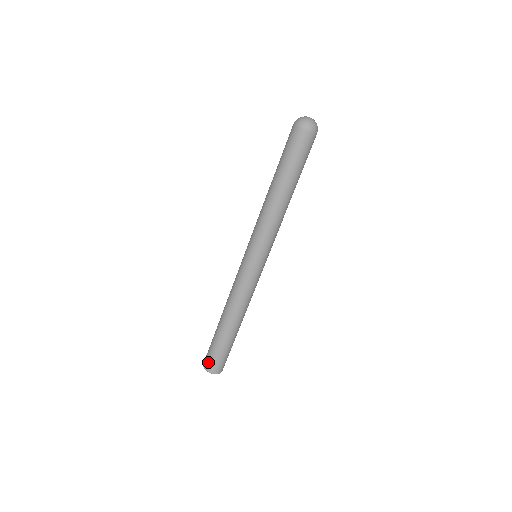
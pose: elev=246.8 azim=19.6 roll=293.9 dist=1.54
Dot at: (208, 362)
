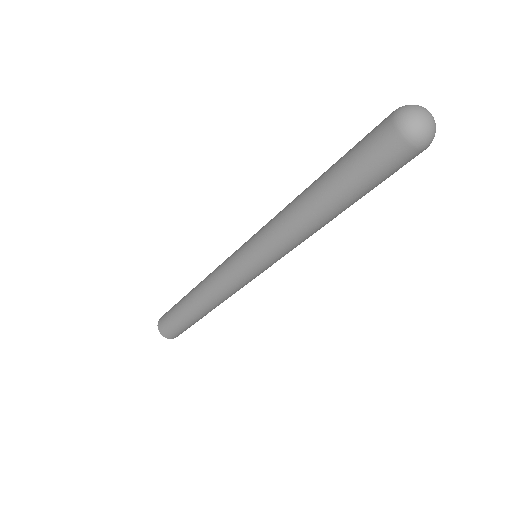
Dot at: (162, 318)
